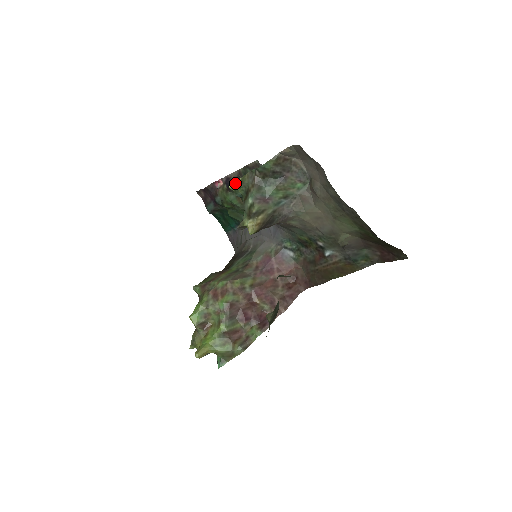
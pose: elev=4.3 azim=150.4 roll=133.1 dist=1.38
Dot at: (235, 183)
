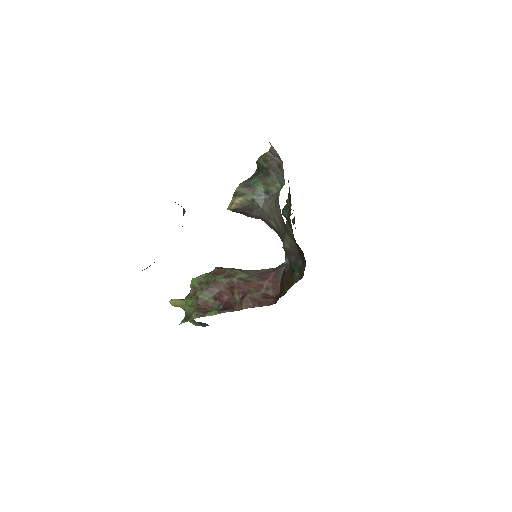
Dot at: occluded
